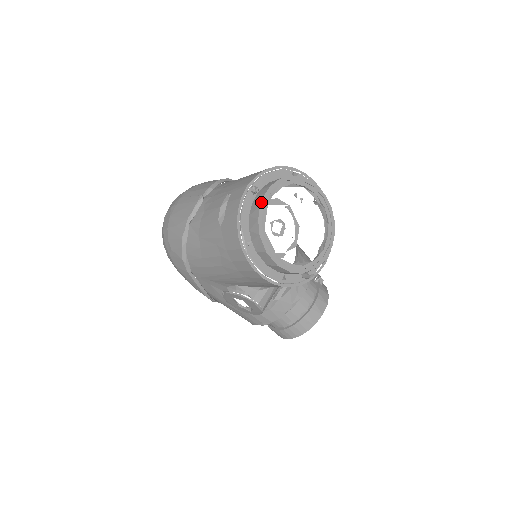
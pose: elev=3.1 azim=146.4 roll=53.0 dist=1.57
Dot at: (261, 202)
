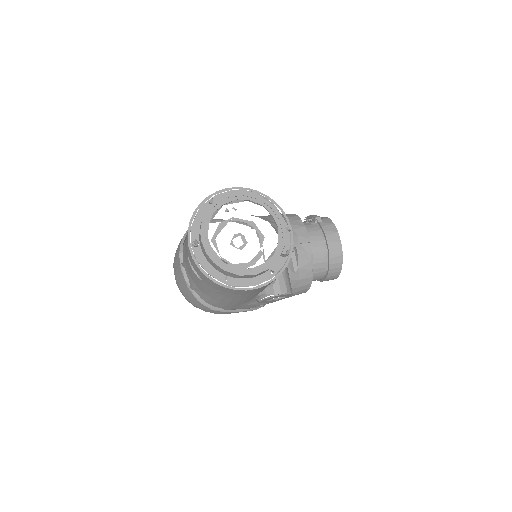
Dot at: (204, 250)
